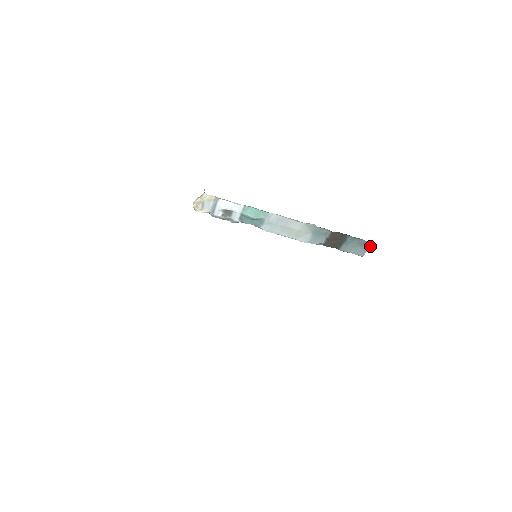
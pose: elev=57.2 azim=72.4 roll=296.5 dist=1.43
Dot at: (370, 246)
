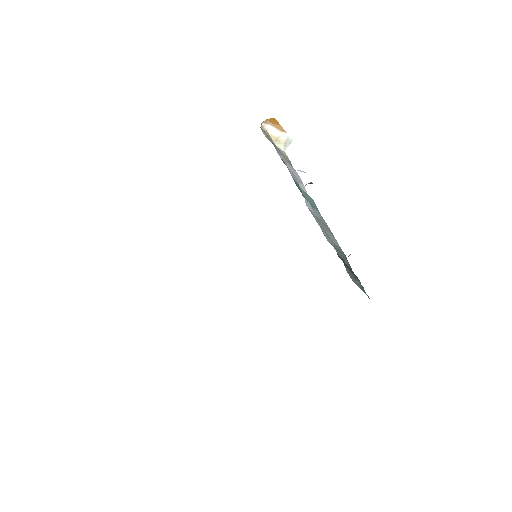
Dot at: (366, 294)
